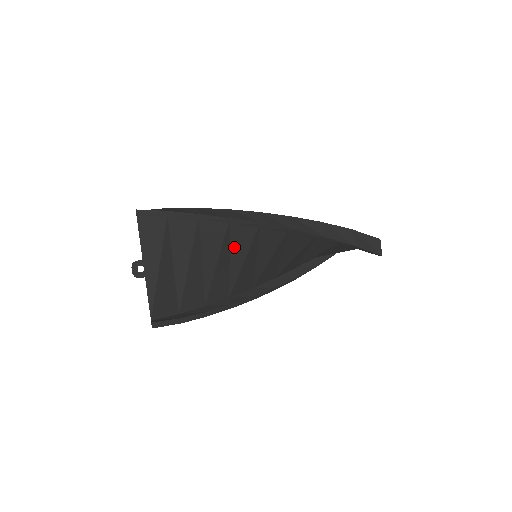
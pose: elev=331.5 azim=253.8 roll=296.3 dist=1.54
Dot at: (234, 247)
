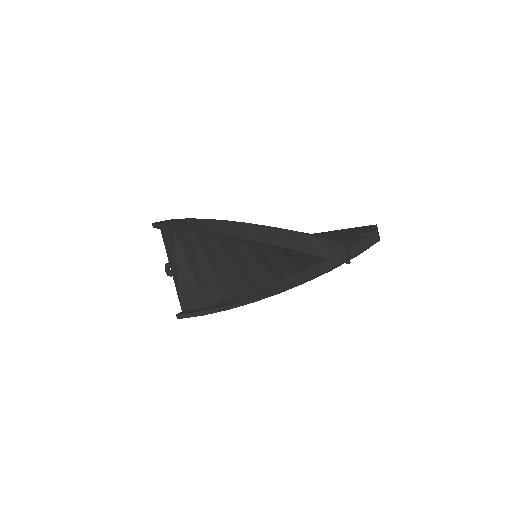
Dot at: (228, 250)
